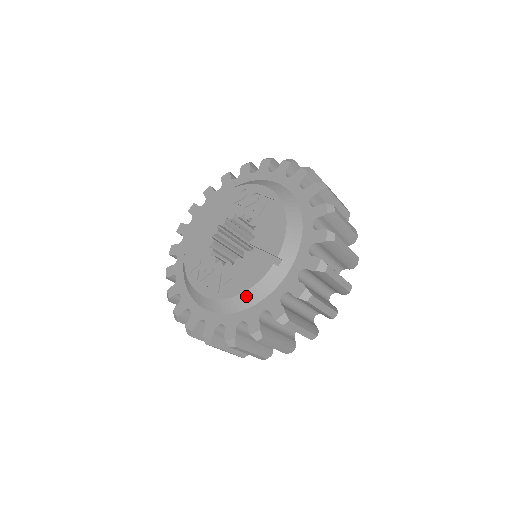
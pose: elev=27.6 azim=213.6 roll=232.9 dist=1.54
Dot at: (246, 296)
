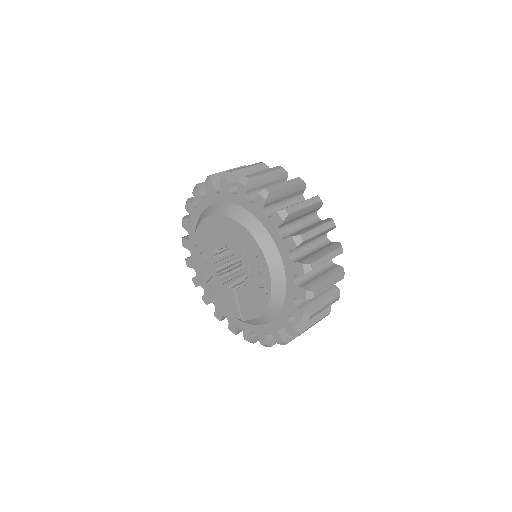
Dot at: (219, 306)
